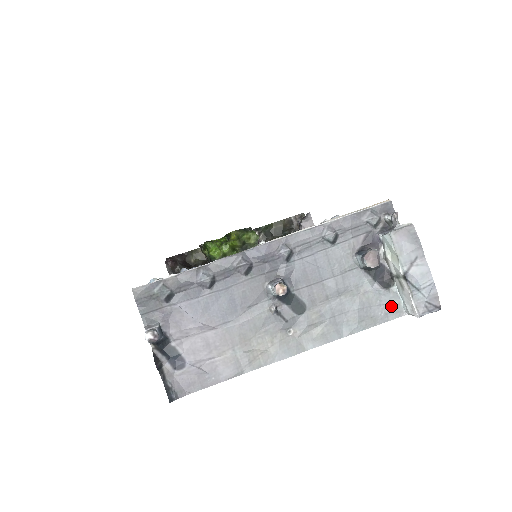
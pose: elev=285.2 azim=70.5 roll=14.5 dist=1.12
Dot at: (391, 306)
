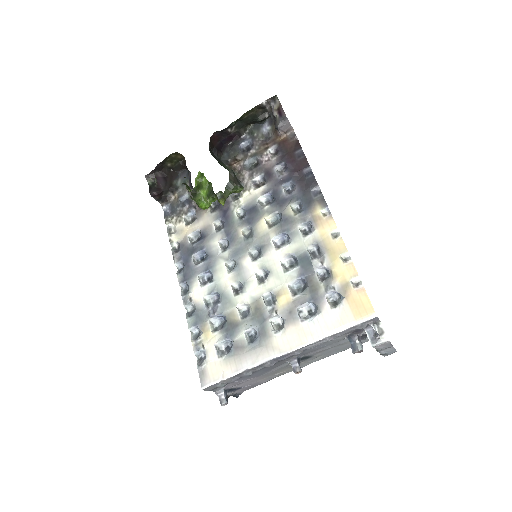
Dot at: (366, 340)
